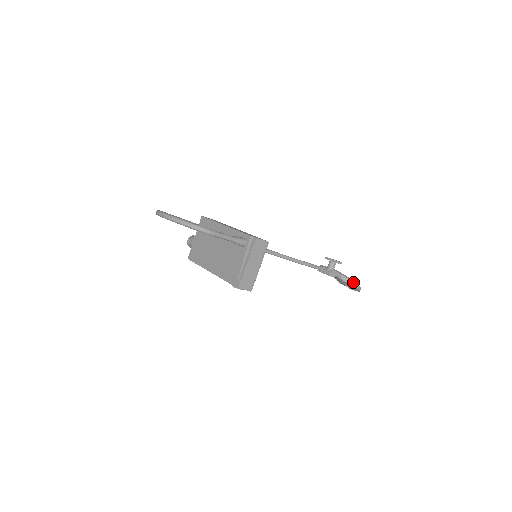
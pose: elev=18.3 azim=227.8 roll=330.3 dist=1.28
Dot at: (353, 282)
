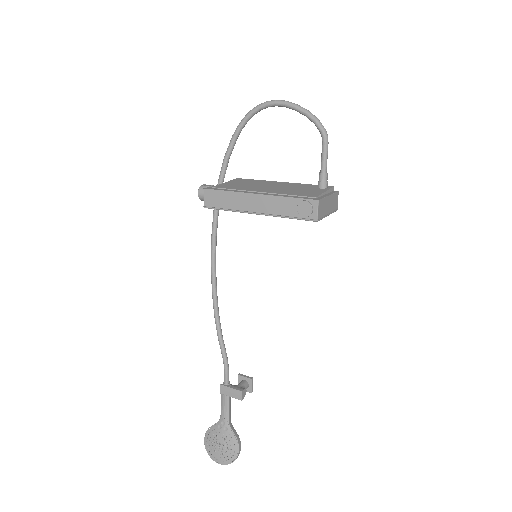
Dot at: occluded
